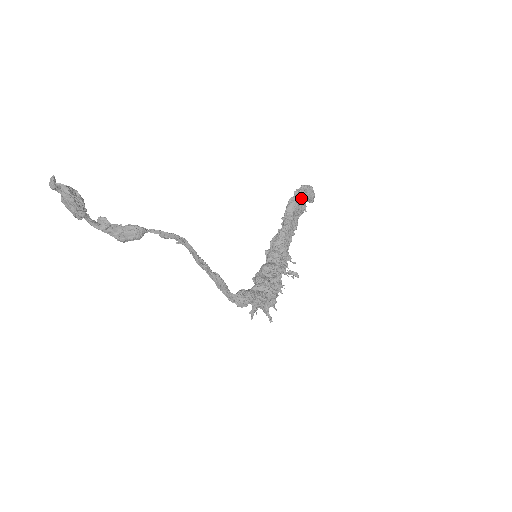
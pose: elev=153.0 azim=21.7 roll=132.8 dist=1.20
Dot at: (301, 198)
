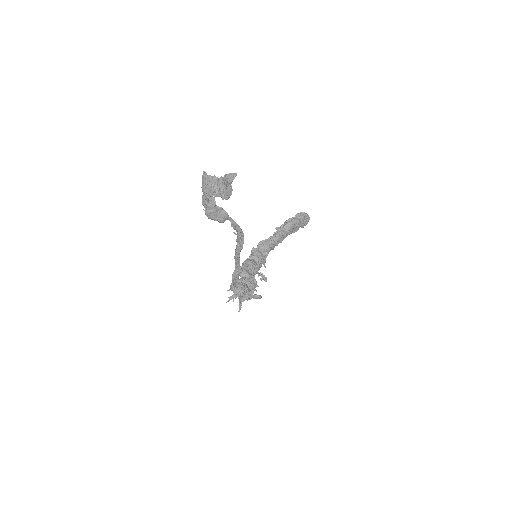
Dot at: (300, 222)
